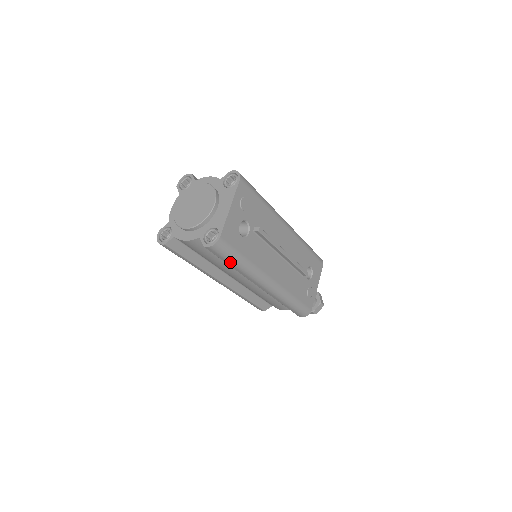
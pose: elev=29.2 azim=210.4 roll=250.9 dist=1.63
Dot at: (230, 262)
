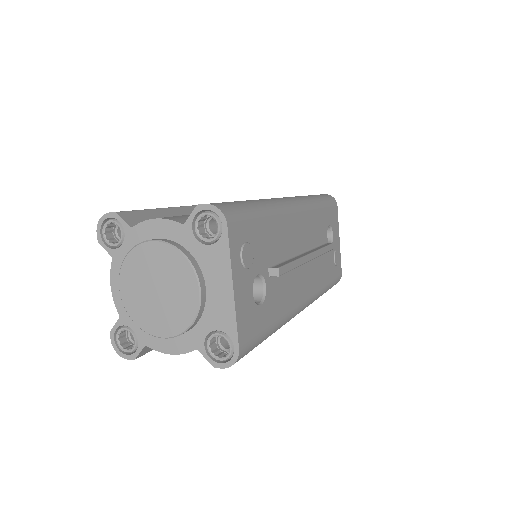
Dot at: occluded
